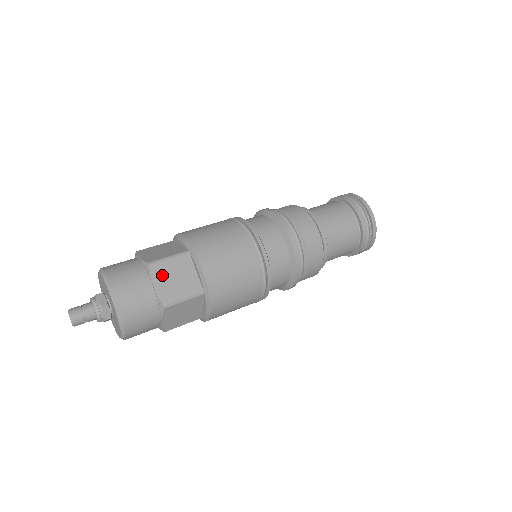
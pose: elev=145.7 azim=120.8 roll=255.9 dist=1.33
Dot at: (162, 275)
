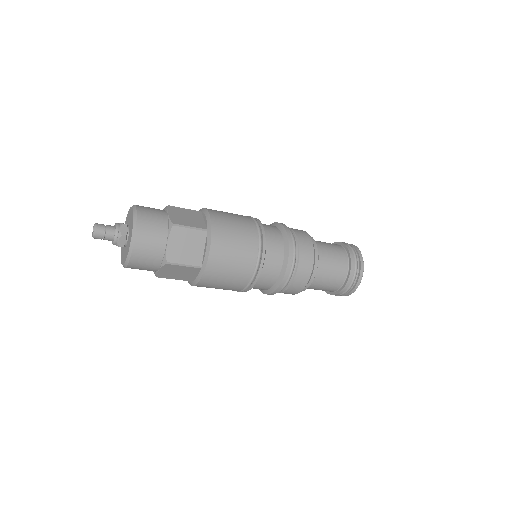
Dot at: occluded
